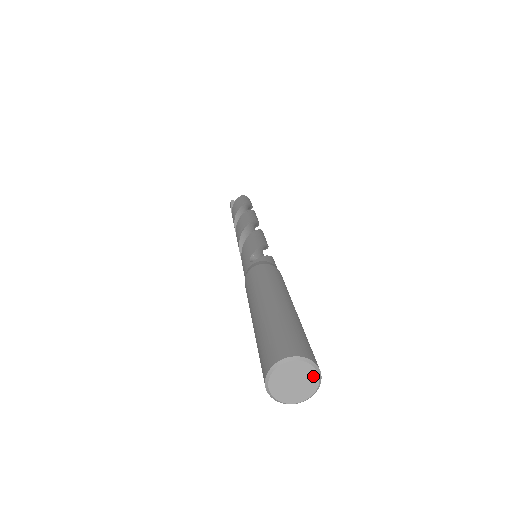
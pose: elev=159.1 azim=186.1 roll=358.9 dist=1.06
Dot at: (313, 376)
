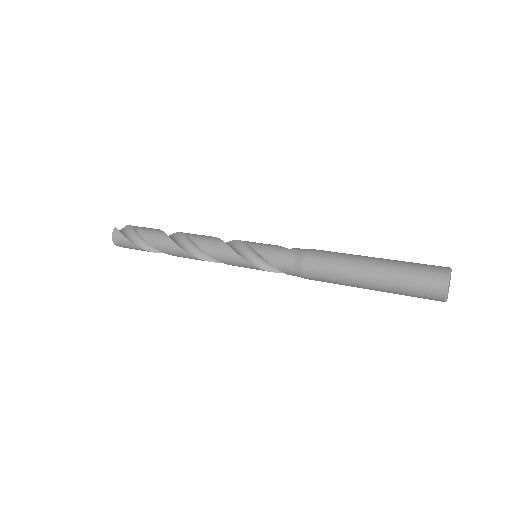
Dot at: occluded
